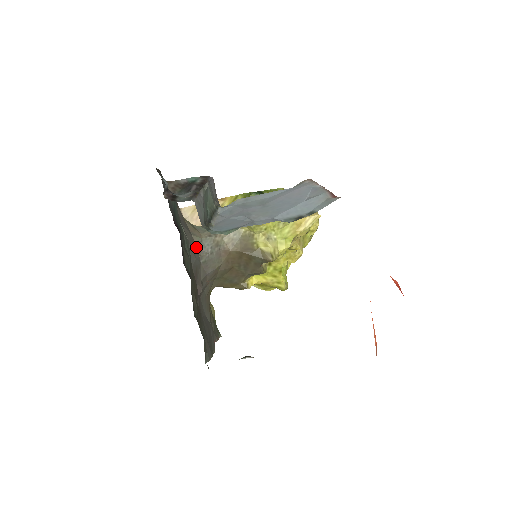
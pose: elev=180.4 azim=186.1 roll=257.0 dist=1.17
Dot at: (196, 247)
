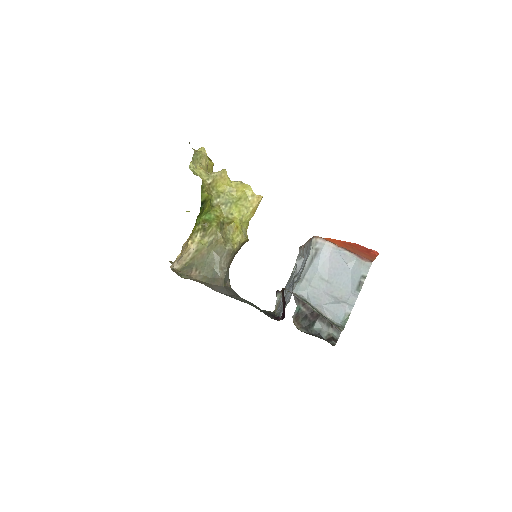
Dot at: (226, 286)
